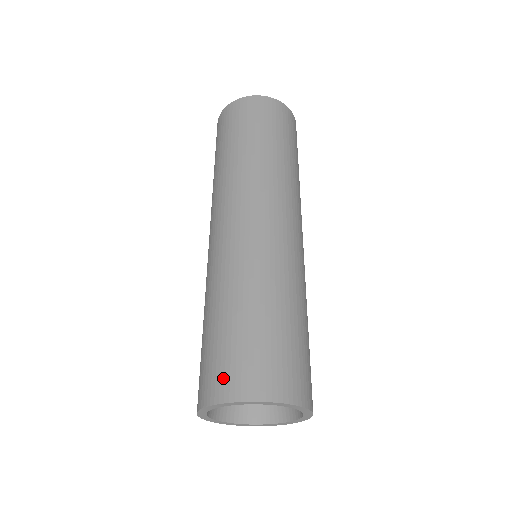
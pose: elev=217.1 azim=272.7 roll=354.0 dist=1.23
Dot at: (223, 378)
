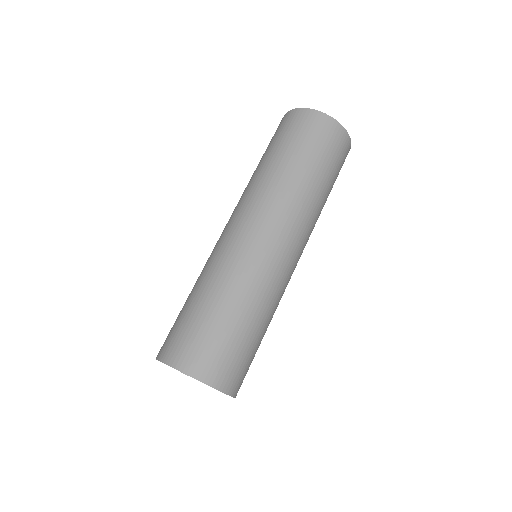
Dot at: (190, 354)
